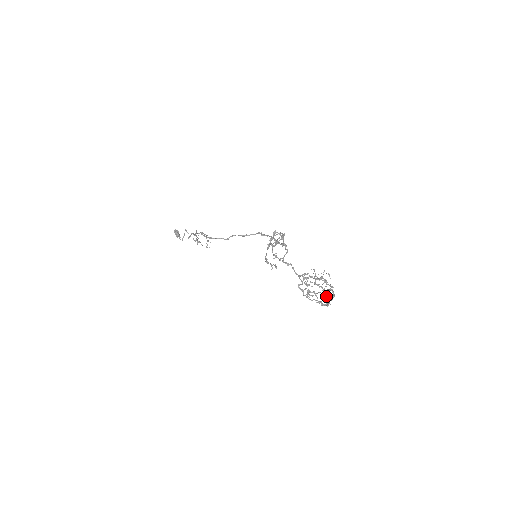
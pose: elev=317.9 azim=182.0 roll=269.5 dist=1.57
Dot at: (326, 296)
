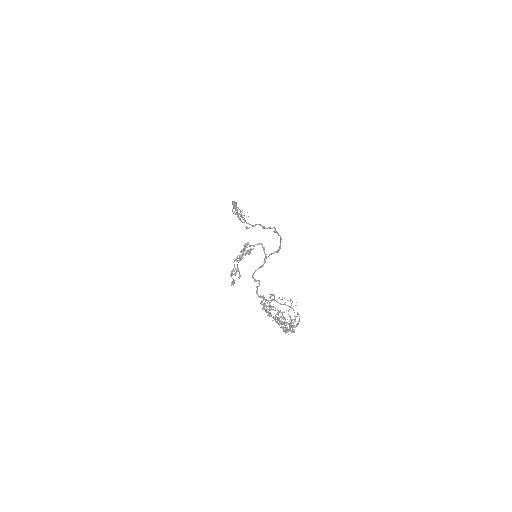
Dot at: (289, 323)
